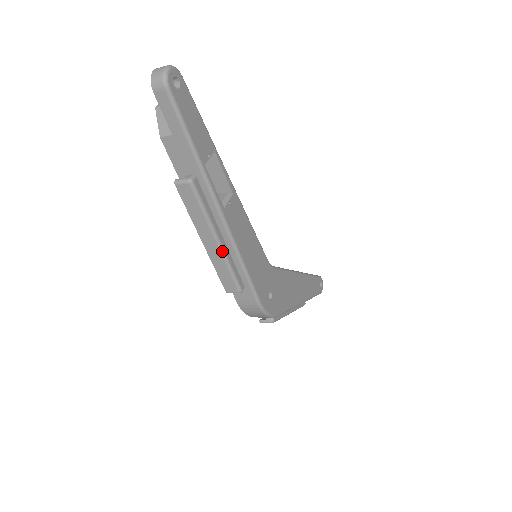
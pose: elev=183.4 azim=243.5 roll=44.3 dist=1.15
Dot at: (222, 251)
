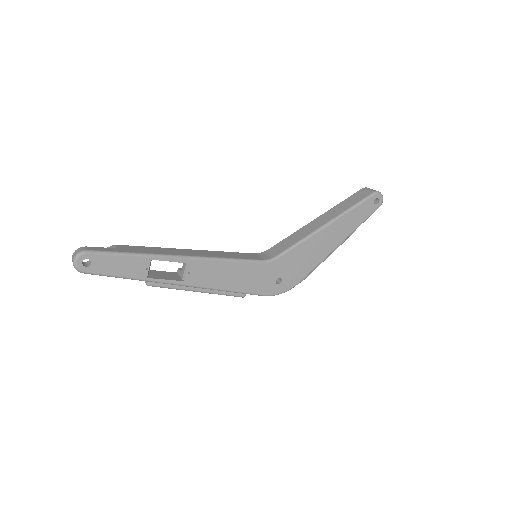
Dot at: occluded
